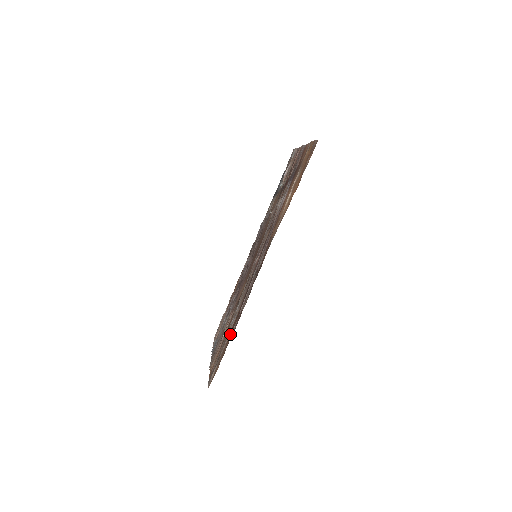
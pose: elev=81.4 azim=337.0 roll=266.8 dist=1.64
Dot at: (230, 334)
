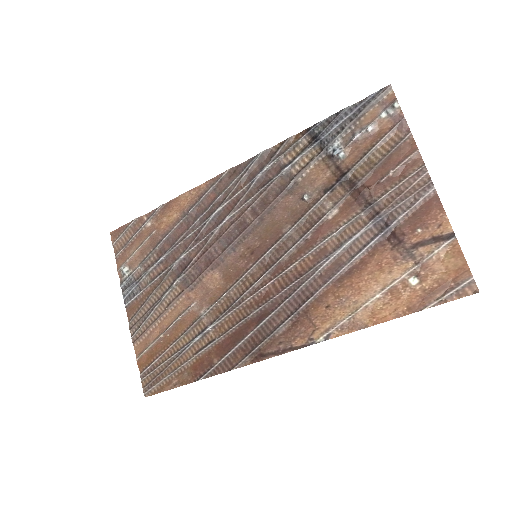
Dot at: (198, 366)
